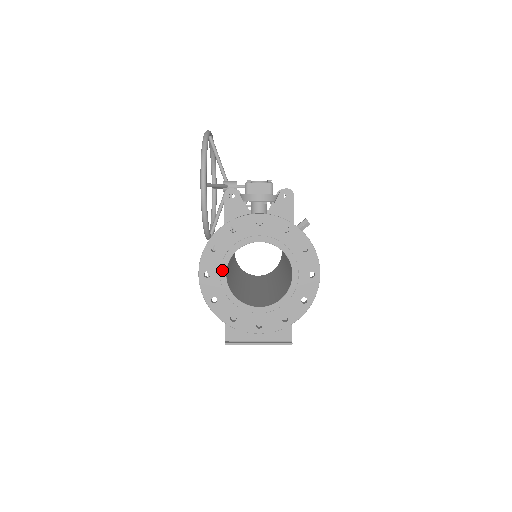
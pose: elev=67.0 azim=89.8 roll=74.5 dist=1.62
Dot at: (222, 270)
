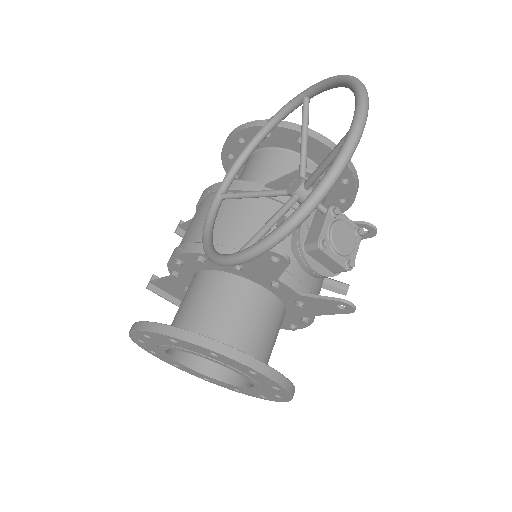
Dot at: (169, 347)
